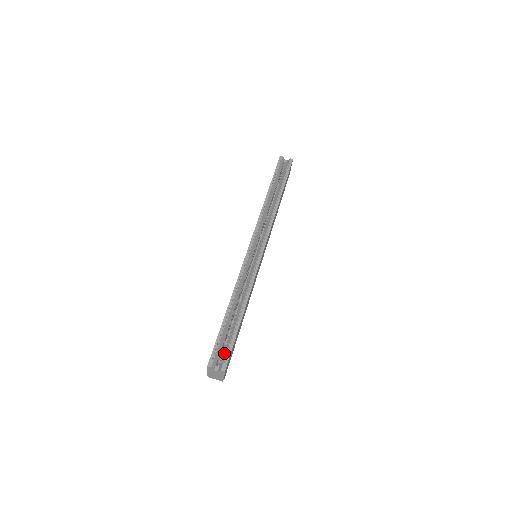
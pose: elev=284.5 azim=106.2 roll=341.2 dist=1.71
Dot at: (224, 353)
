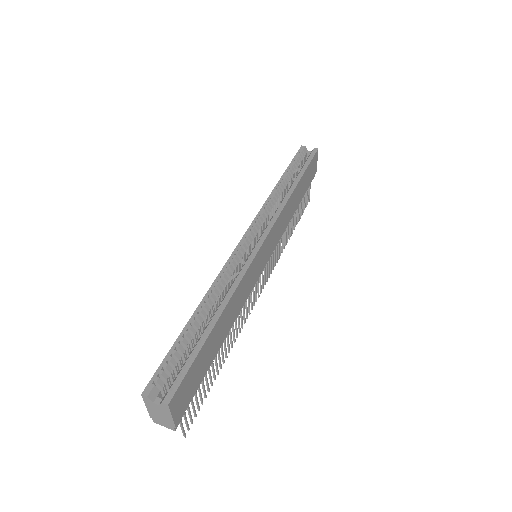
Dot at: occluded
